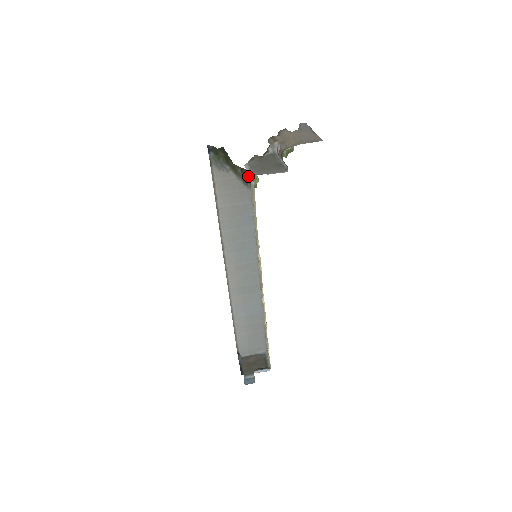
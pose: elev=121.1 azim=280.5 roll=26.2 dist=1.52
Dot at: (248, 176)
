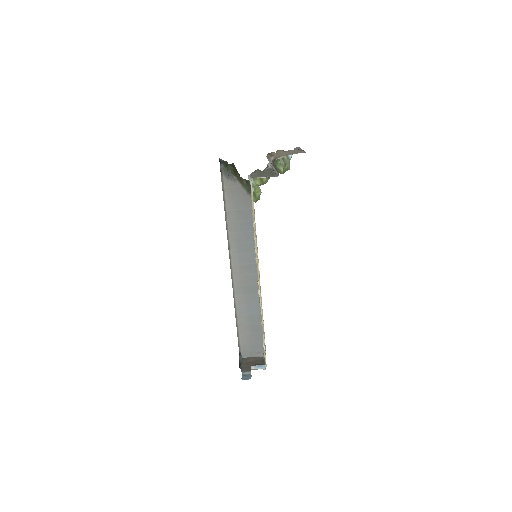
Dot at: occluded
